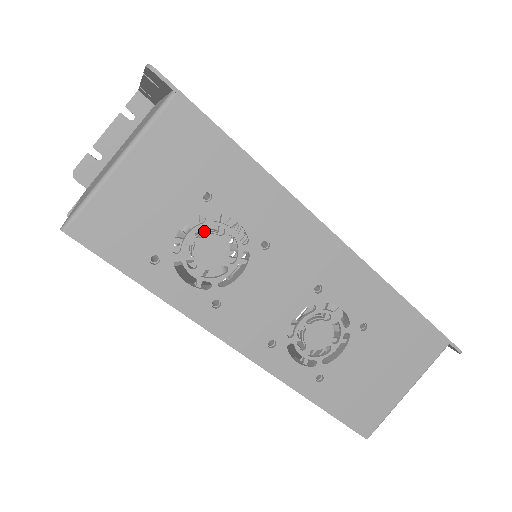
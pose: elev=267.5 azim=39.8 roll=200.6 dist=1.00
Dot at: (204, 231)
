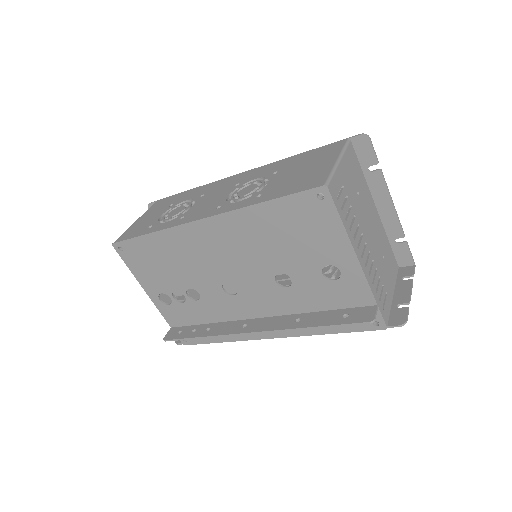
Dot at: occluded
